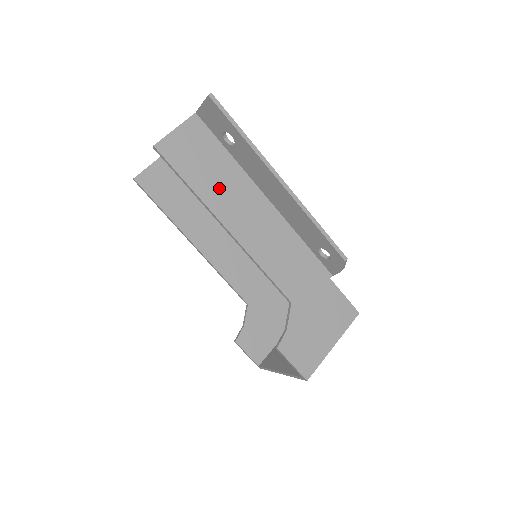
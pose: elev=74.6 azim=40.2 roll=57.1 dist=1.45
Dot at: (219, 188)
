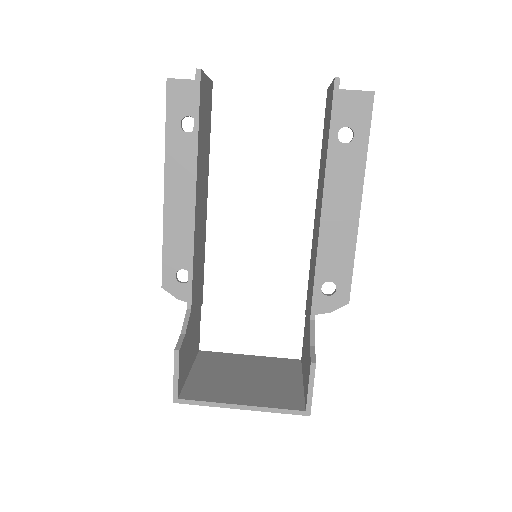
Dot at: occluded
